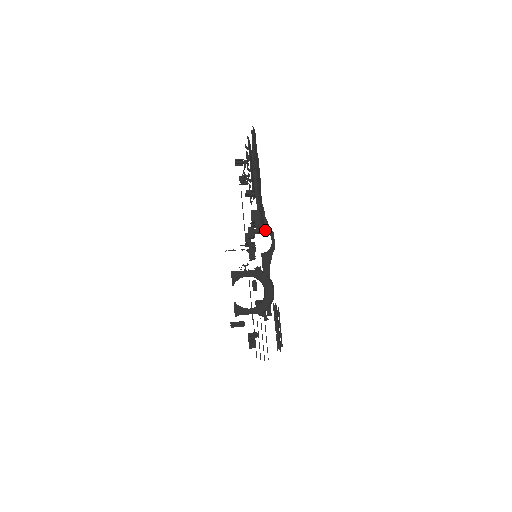
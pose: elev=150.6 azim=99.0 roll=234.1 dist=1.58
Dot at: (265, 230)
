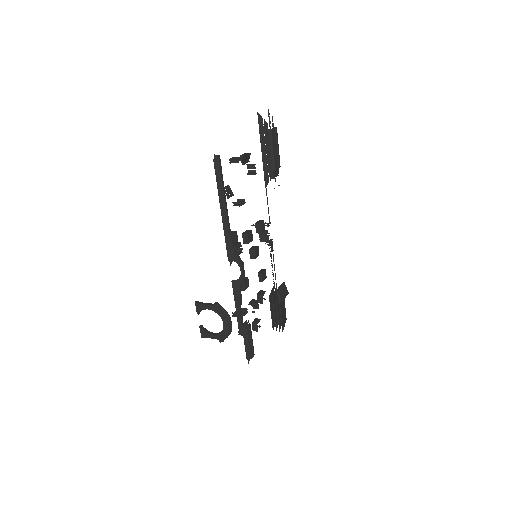
Dot at: (234, 261)
